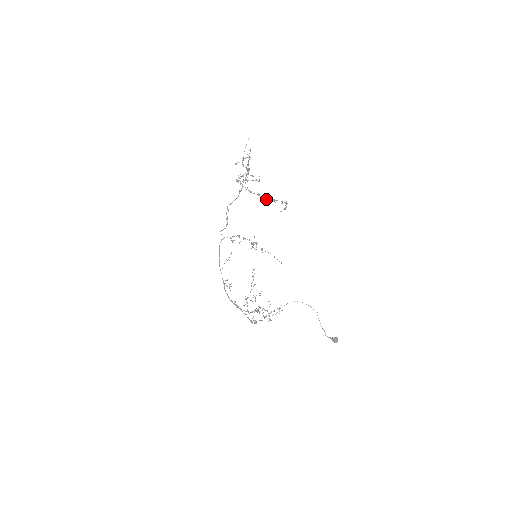
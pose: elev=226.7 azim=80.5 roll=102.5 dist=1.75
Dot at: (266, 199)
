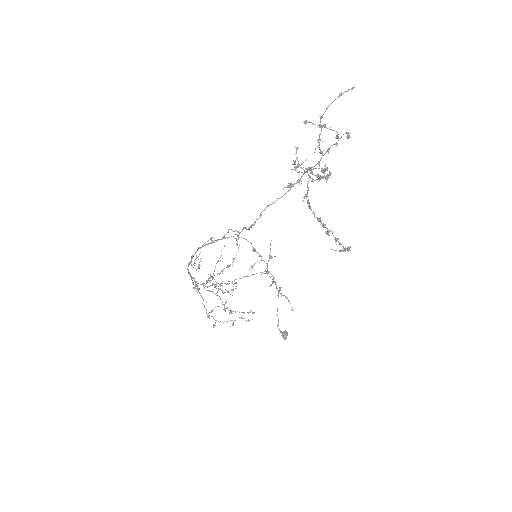
Dot at: (327, 233)
